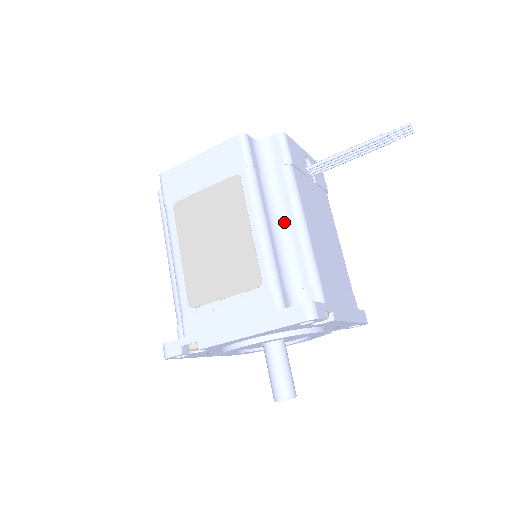
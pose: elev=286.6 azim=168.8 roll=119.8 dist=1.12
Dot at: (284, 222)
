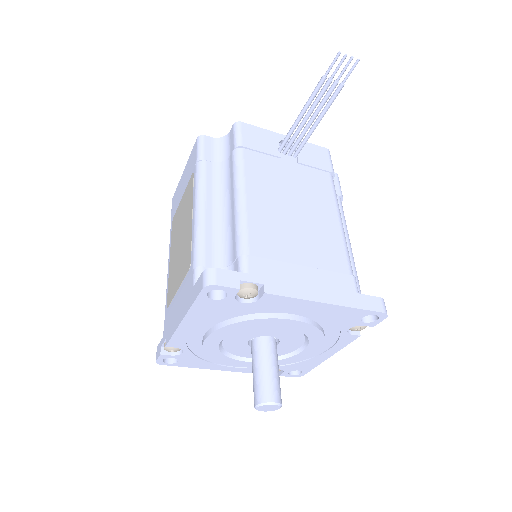
Dot at: (228, 203)
